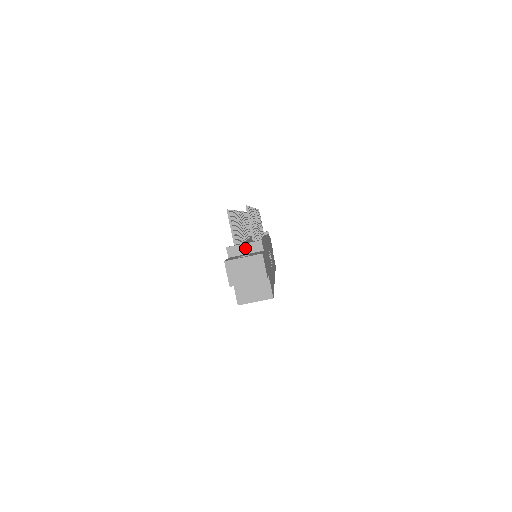
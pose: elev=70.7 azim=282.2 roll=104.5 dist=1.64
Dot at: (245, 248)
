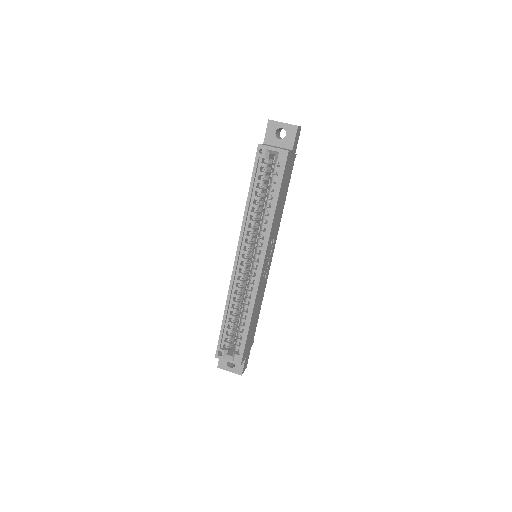
Dot at: occluded
